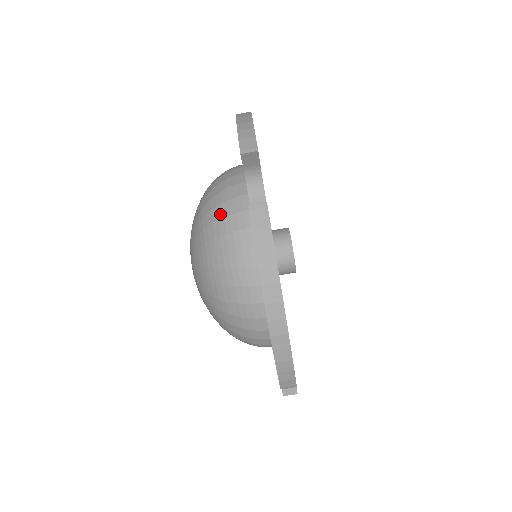
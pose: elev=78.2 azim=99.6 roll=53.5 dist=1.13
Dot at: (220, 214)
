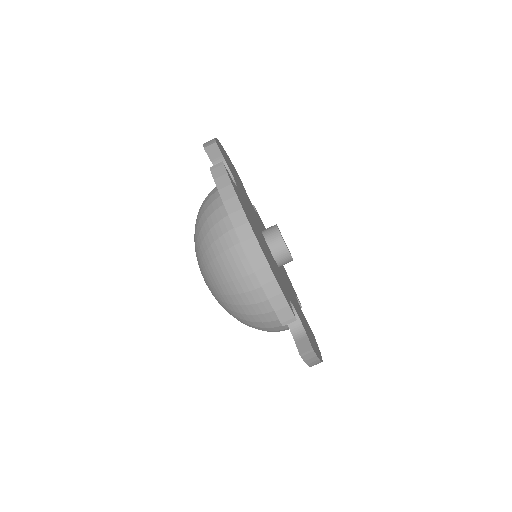
Dot at: (205, 207)
